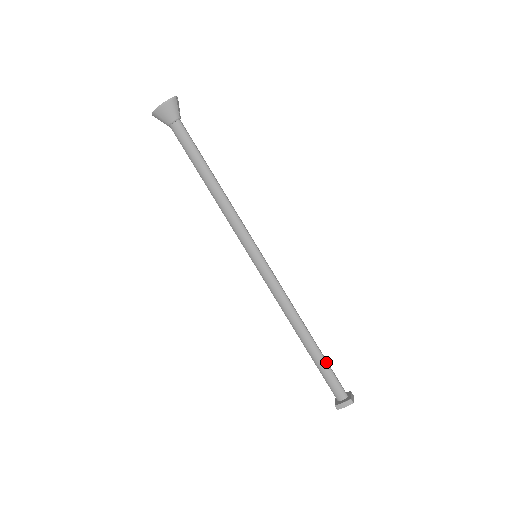
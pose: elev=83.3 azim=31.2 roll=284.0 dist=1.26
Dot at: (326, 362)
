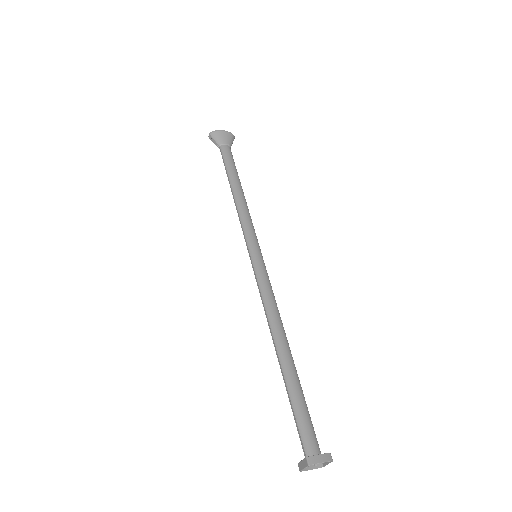
Dot at: (303, 394)
